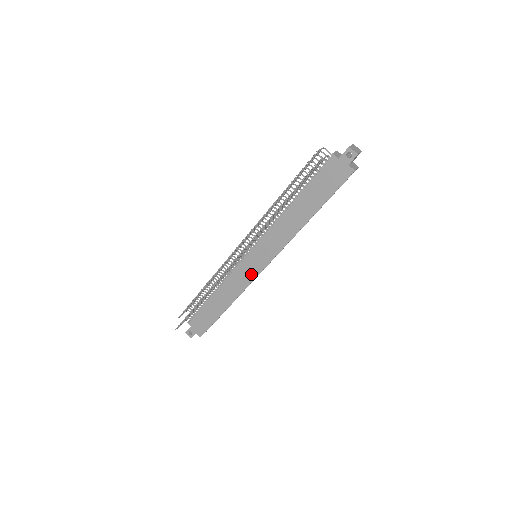
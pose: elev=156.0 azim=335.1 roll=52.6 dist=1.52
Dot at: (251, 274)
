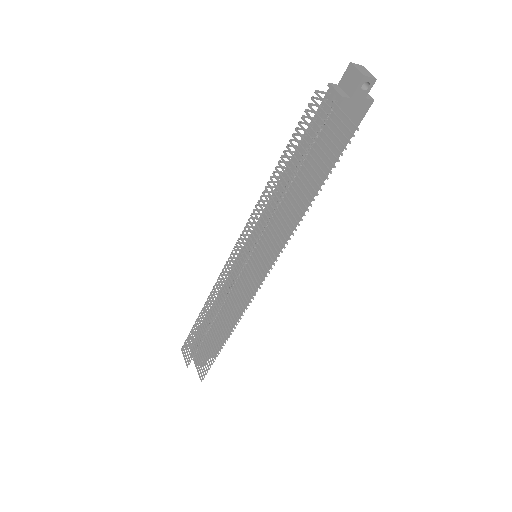
Dot at: (260, 276)
